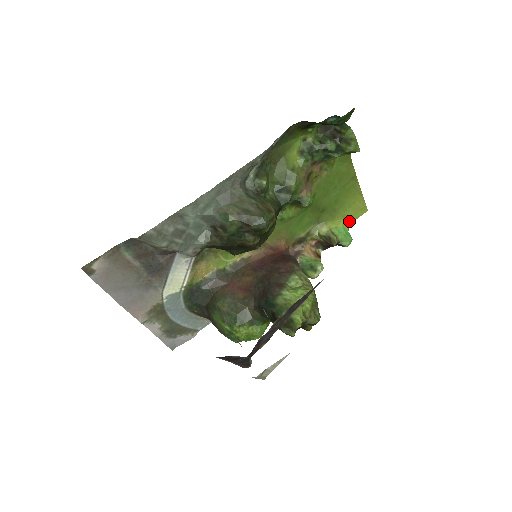
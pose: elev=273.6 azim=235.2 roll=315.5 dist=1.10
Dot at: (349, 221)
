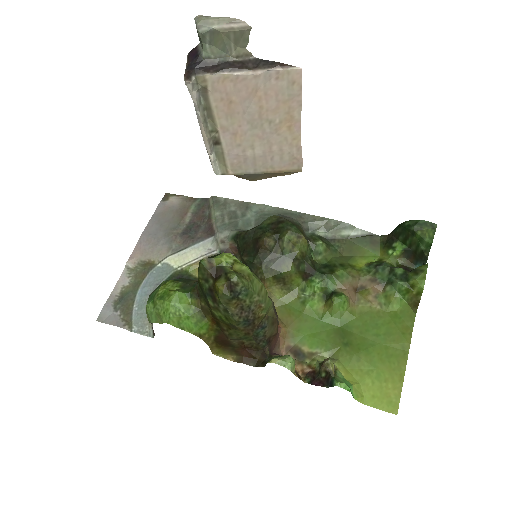
Dot at: (365, 399)
